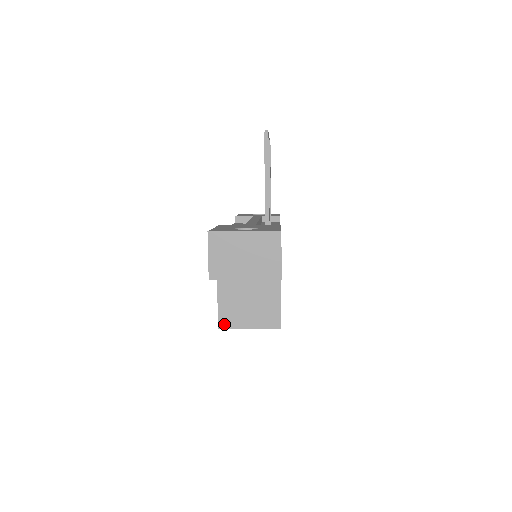
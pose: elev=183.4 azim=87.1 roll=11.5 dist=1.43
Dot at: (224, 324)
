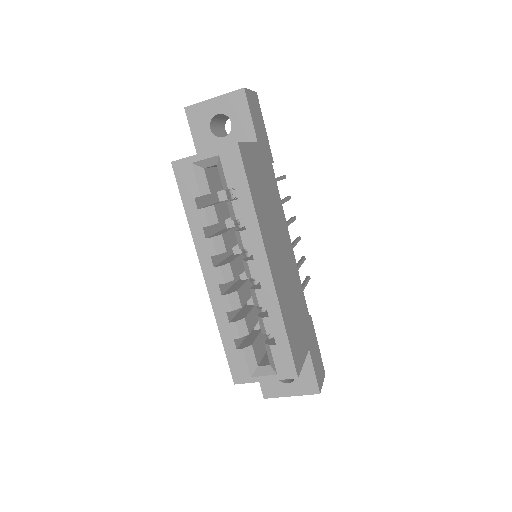
Dot at: (180, 160)
